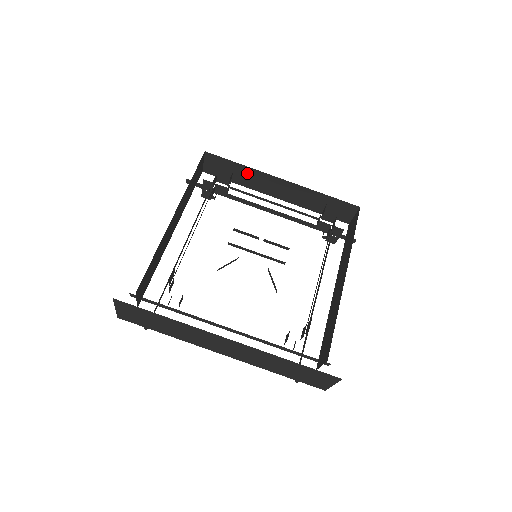
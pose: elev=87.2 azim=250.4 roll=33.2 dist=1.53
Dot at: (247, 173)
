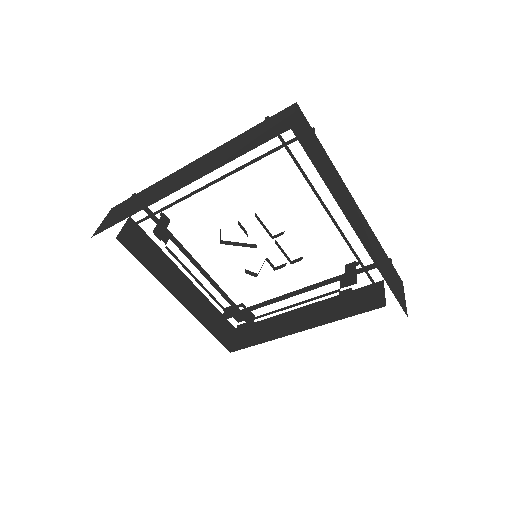
Dot at: occluded
